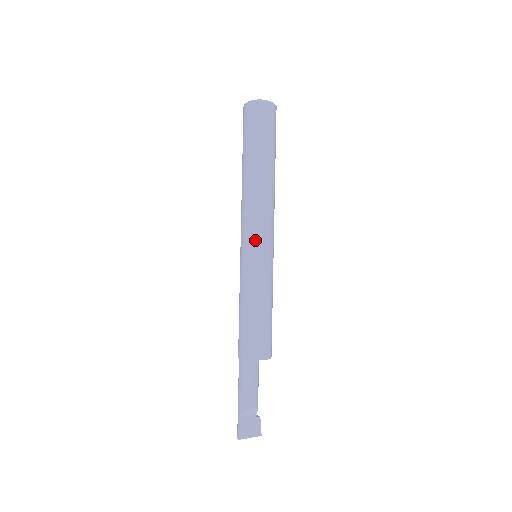
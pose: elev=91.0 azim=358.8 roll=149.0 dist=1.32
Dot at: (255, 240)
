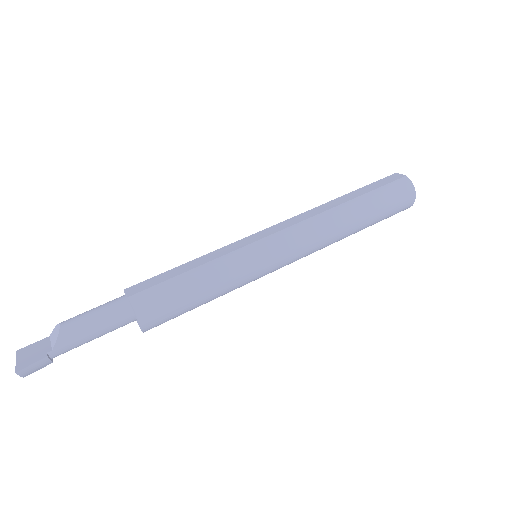
Dot at: (263, 230)
